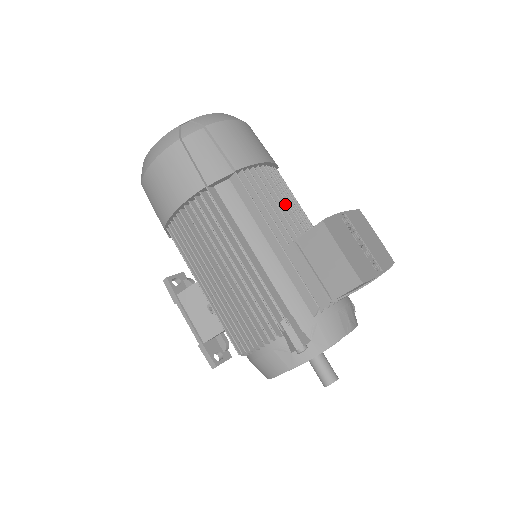
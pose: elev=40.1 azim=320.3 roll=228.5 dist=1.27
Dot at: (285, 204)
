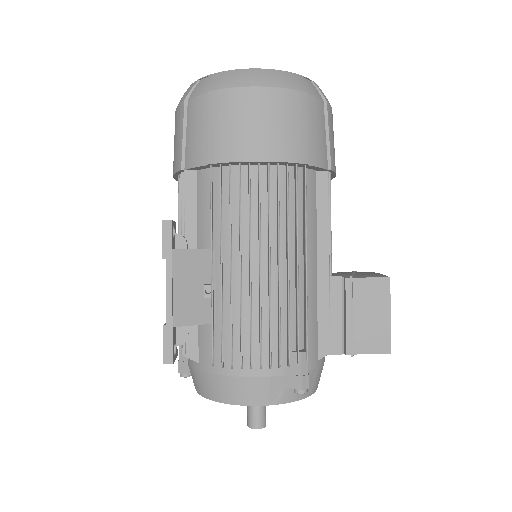
Dot at: occluded
